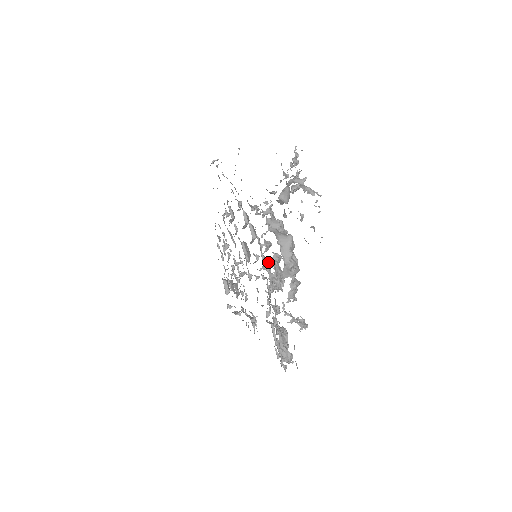
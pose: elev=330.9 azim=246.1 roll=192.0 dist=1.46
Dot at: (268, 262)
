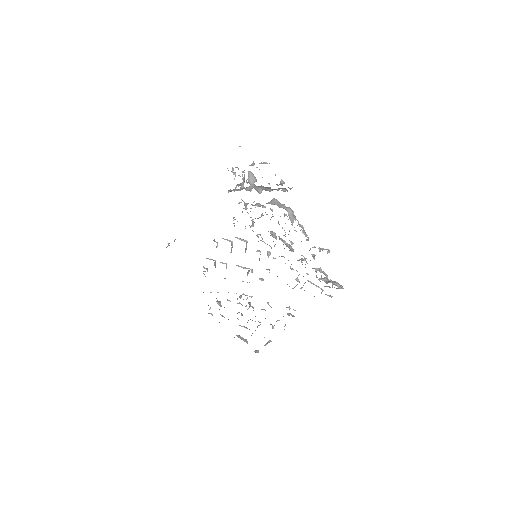
Dot at: (272, 236)
